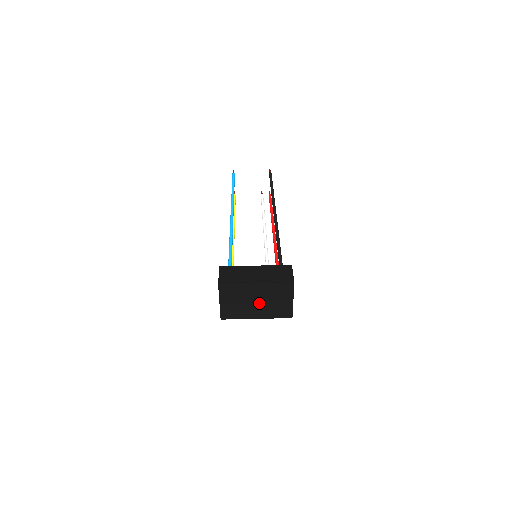
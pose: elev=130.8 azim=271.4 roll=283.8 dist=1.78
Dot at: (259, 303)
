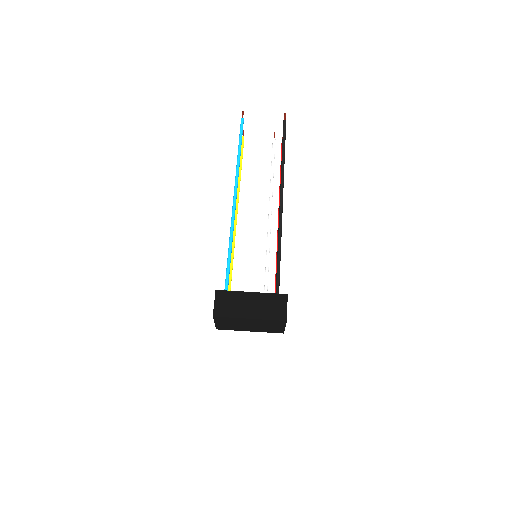
Dot at: (252, 326)
